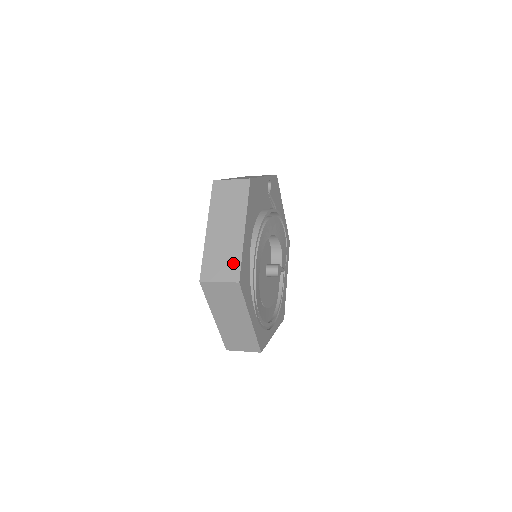
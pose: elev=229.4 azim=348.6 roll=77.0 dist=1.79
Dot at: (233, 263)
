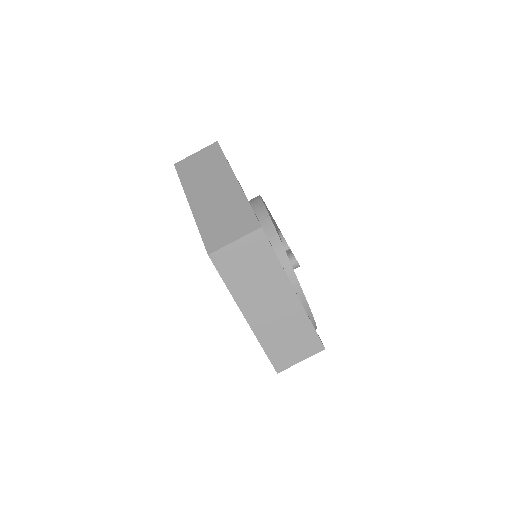
Dot at: (305, 335)
